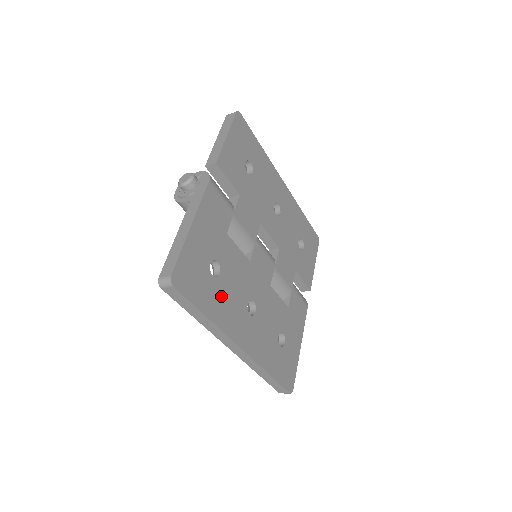
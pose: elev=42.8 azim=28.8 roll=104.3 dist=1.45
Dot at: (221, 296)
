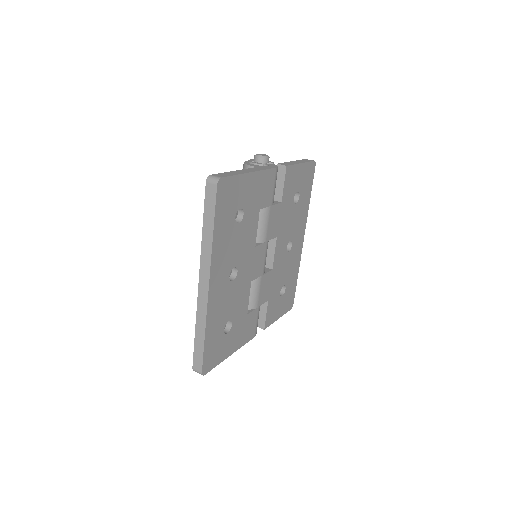
Dot at: (228, 236)
